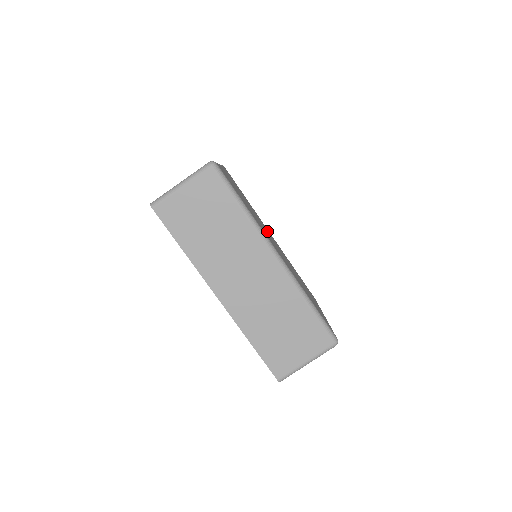
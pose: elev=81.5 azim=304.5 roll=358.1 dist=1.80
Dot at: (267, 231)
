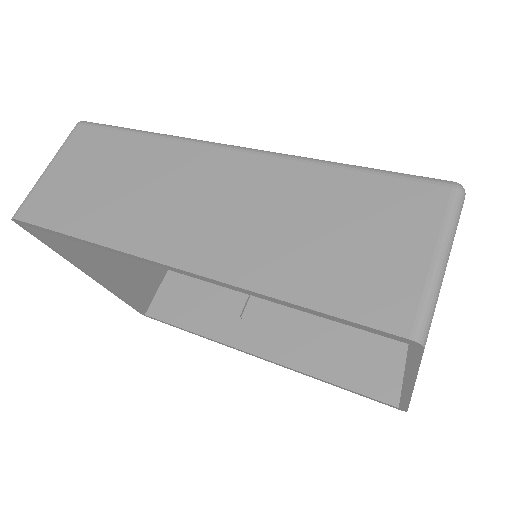
Dot at: occluded
